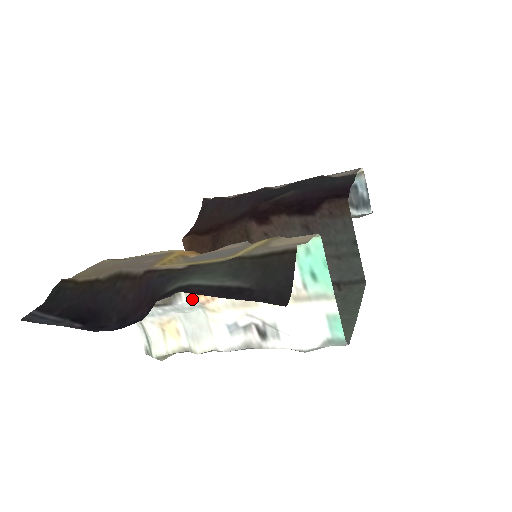
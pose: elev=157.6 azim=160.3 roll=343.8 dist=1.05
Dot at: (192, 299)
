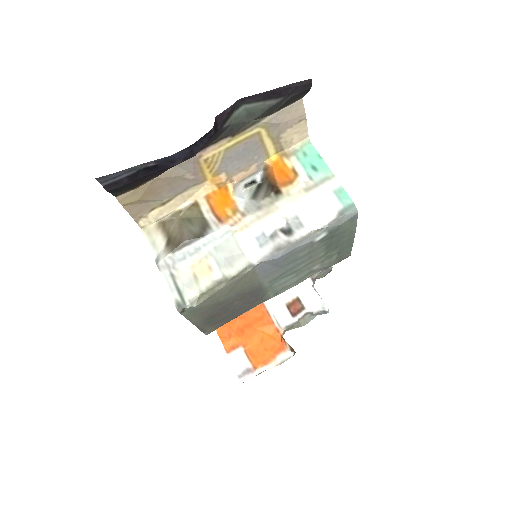
Dot at: (222, 225)
